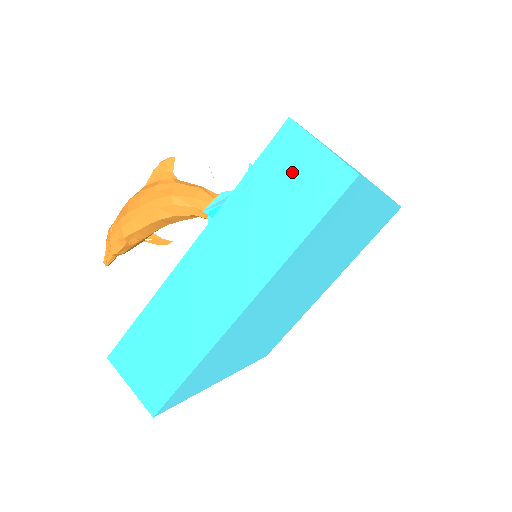
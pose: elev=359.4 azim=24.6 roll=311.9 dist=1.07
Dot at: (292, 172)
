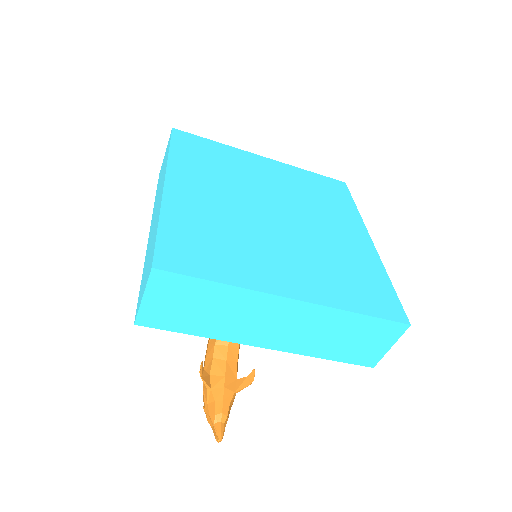
Dot at: occluded
